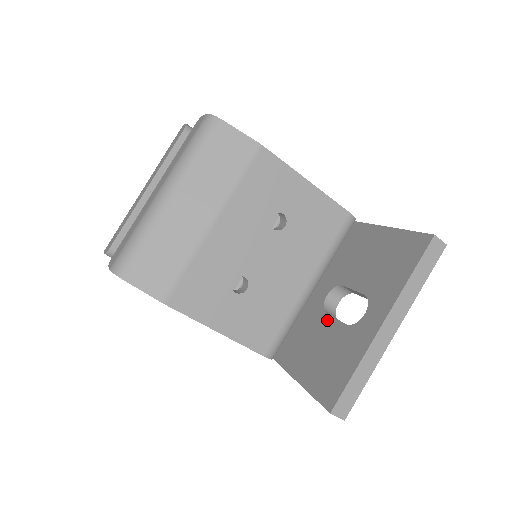
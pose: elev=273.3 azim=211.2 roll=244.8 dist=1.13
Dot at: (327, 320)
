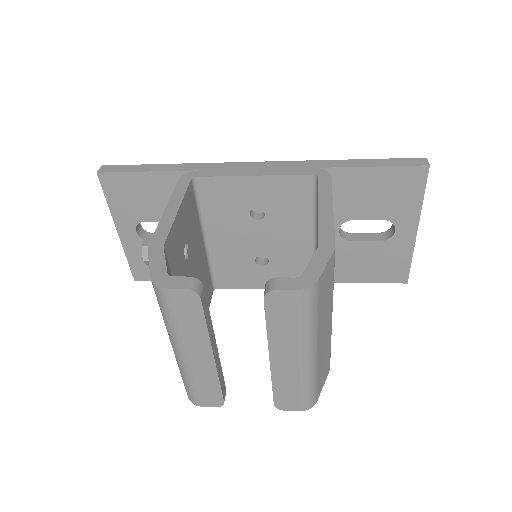
Dot at: (357, 245)
